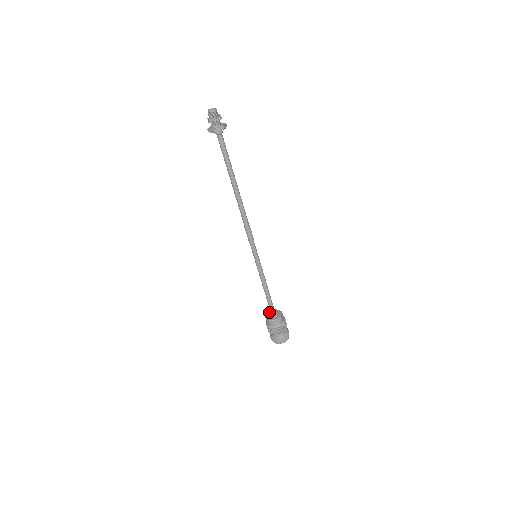
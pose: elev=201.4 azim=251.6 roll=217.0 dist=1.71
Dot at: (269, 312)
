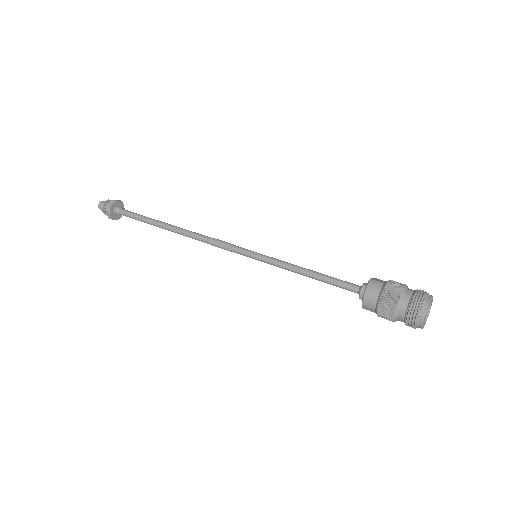
Dot at: (359, 297)
